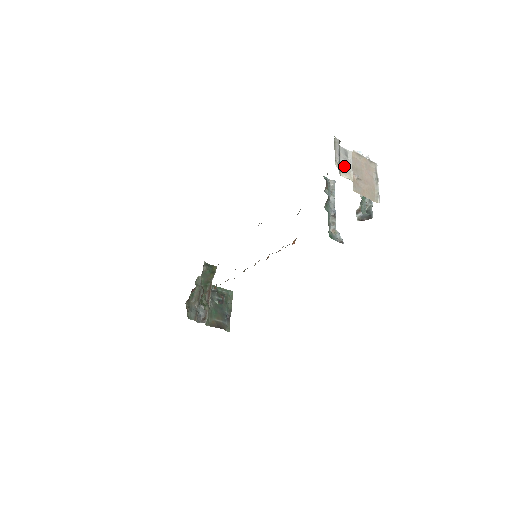
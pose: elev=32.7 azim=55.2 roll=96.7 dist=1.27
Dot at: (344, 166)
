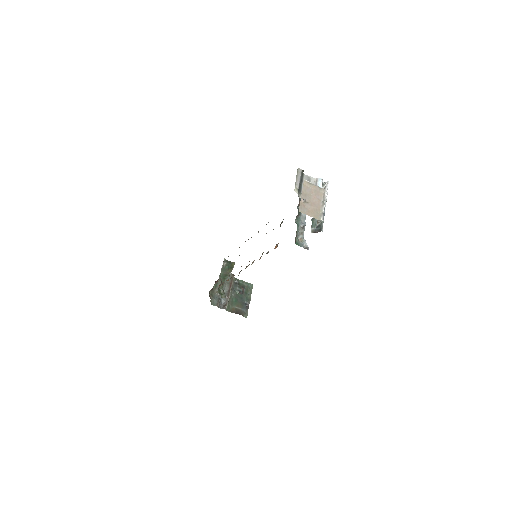
Dot at: occluded
